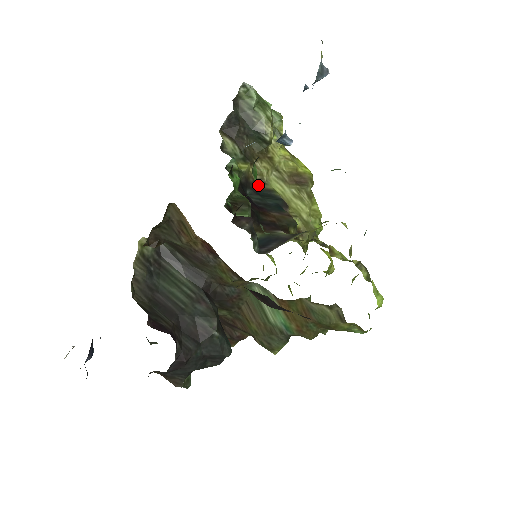
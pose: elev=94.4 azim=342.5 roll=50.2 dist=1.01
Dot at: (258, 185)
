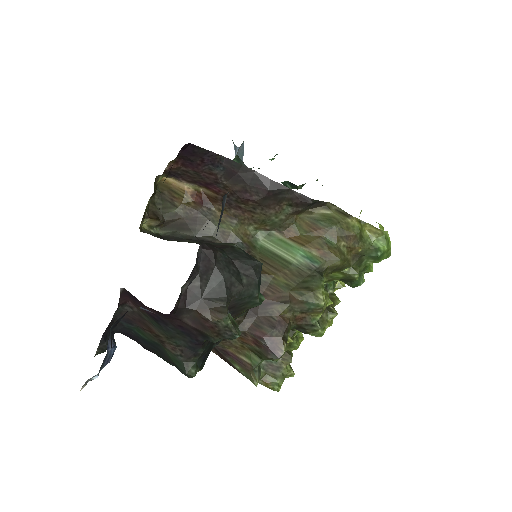
Dot at: occluded
